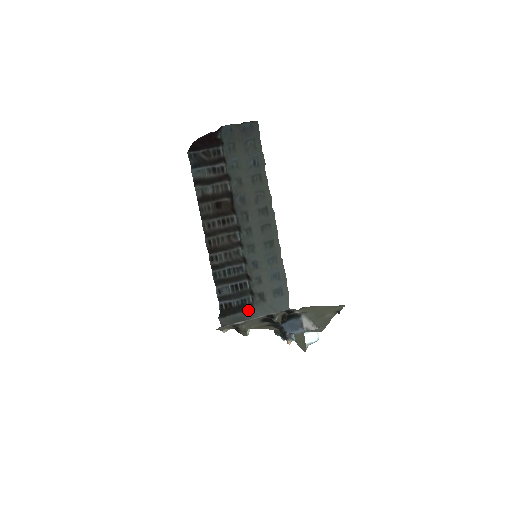
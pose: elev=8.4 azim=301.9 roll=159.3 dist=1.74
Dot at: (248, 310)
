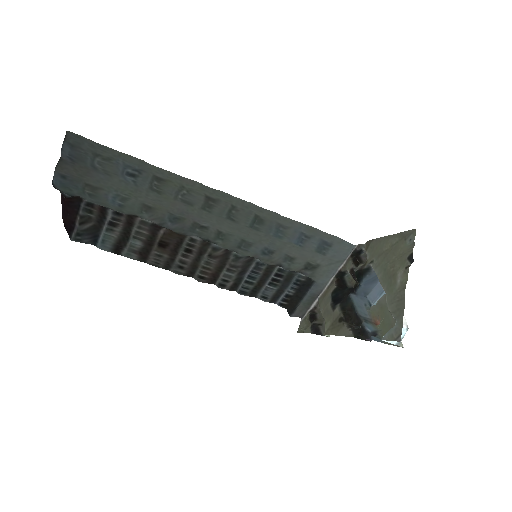
Dot at: (311, 287)
